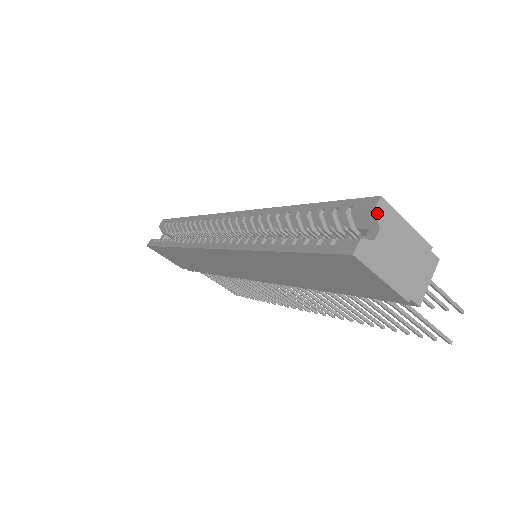
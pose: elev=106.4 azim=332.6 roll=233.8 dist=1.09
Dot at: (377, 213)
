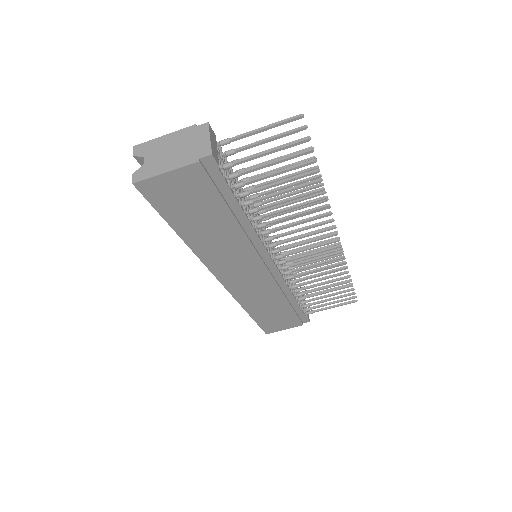
Dot at: (136, 154)
